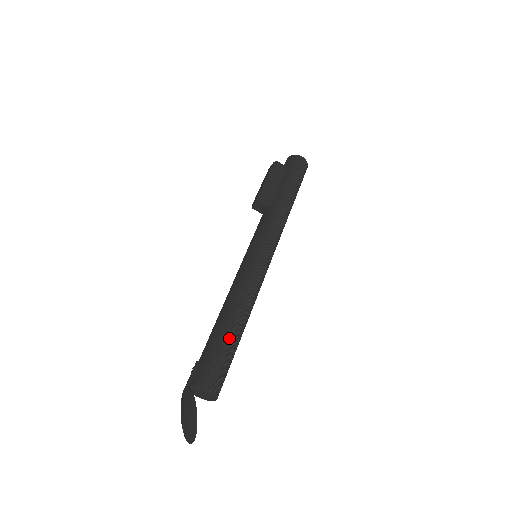
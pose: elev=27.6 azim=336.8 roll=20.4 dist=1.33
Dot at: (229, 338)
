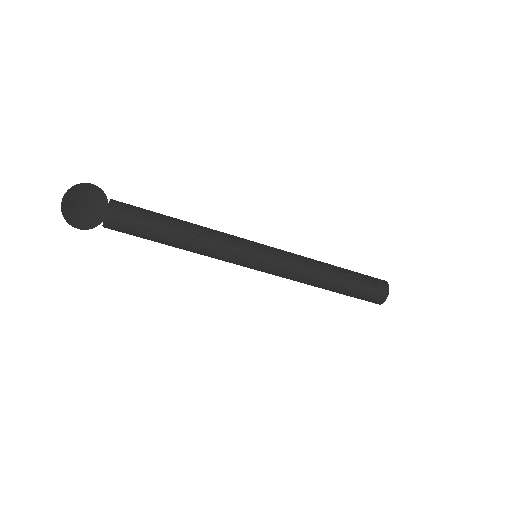
Dot at: (164, 215)
